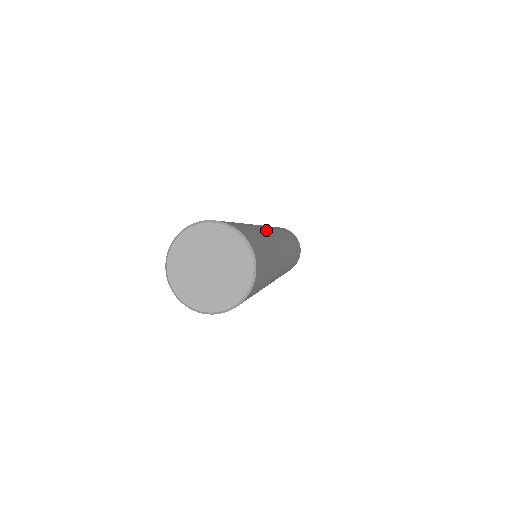
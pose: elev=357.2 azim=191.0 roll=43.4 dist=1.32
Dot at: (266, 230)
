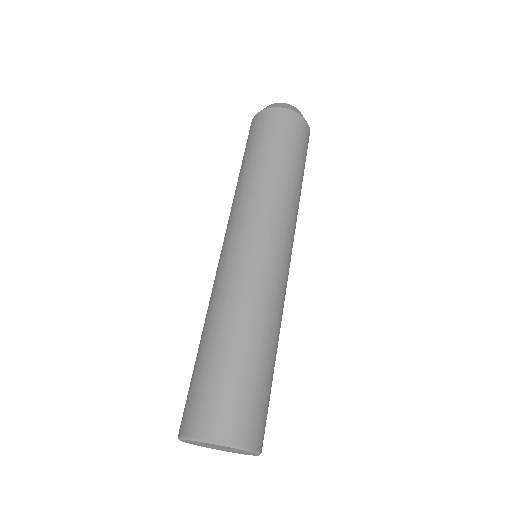
Dot at: (283, 305)
